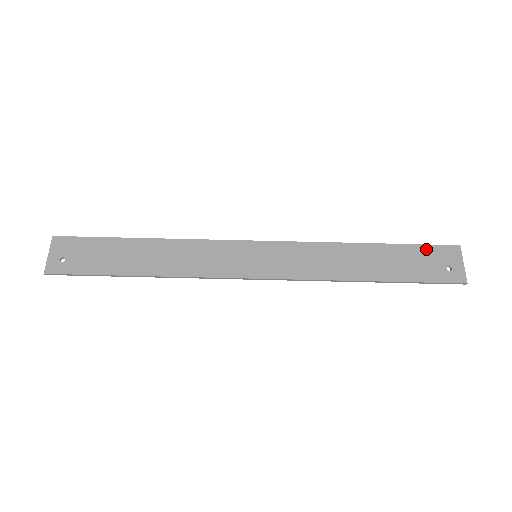
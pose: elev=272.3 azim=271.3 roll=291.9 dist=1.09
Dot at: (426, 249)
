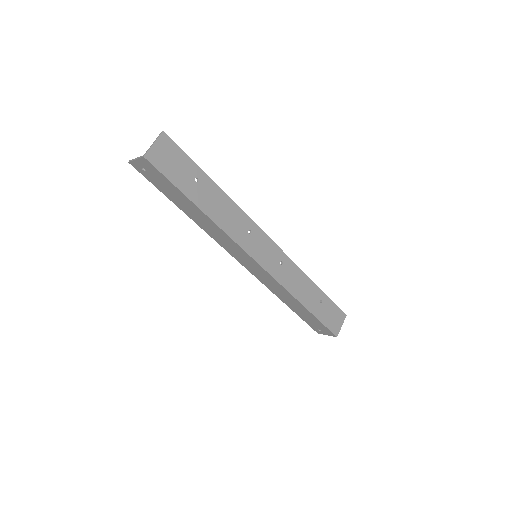
Dot at: (323, 326)
